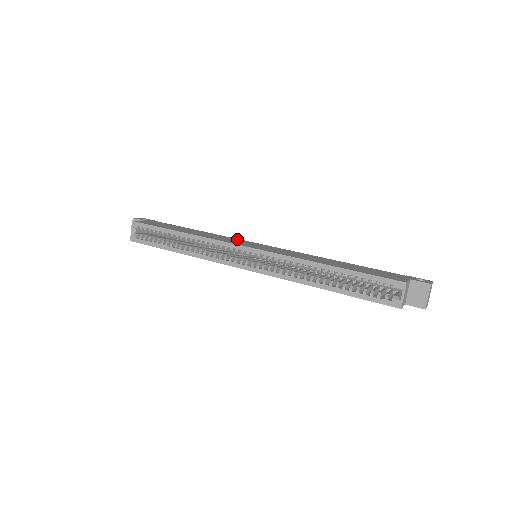
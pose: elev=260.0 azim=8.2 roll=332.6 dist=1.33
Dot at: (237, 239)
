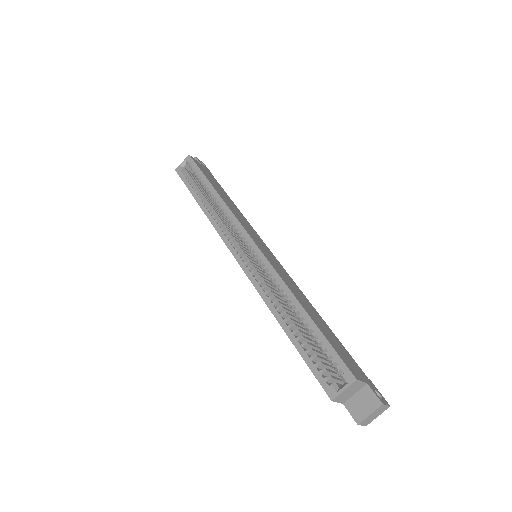
Dot at: (256, 232)
